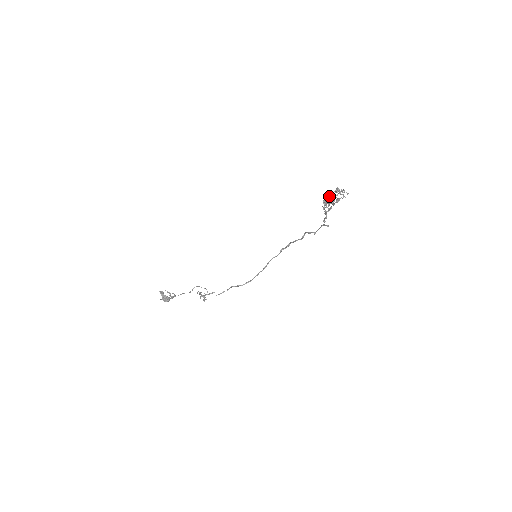
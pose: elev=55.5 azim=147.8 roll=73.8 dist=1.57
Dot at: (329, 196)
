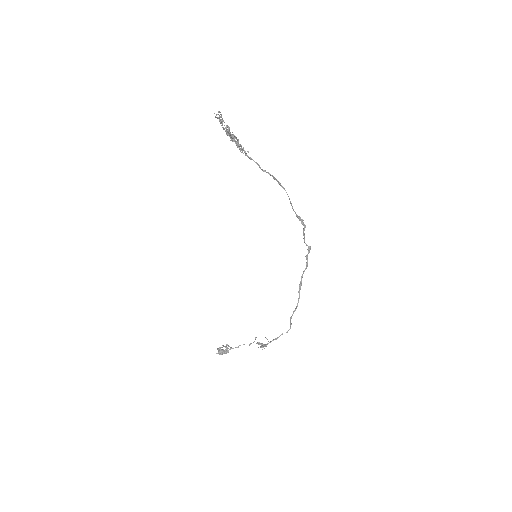
Dot at: (229, 134)
